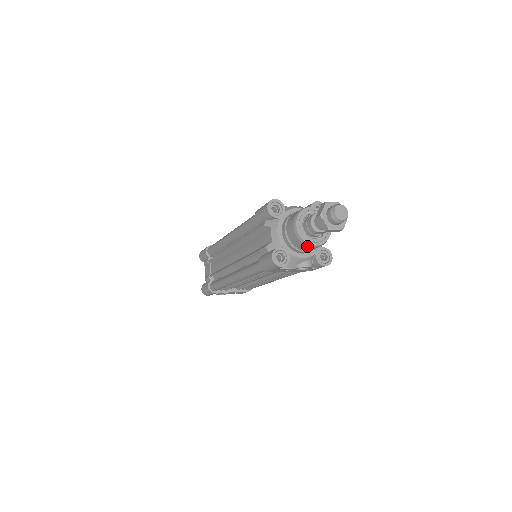
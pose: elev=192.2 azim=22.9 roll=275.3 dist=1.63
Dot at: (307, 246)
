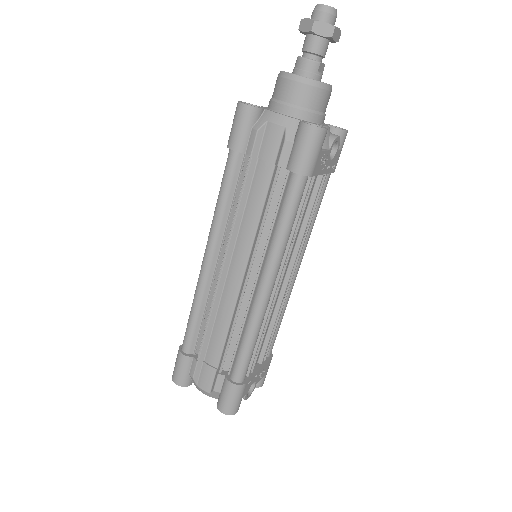
Dot at: (324, 91)
